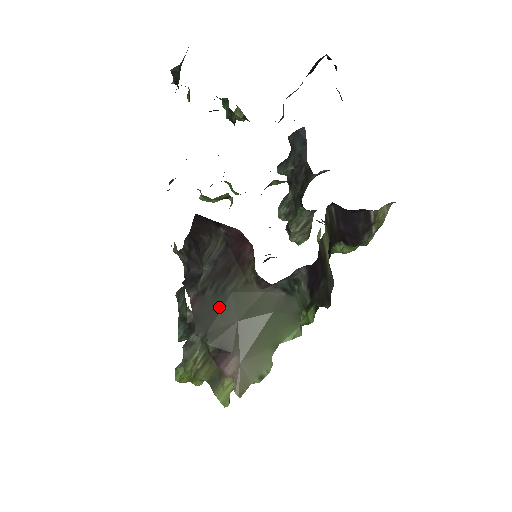
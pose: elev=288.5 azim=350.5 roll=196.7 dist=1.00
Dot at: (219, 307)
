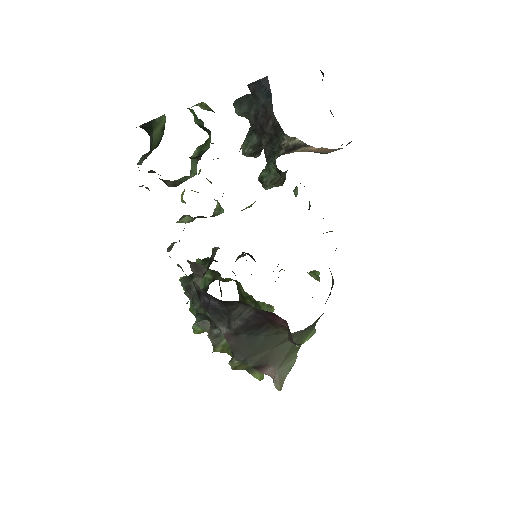
Dot at: (255, 345)
